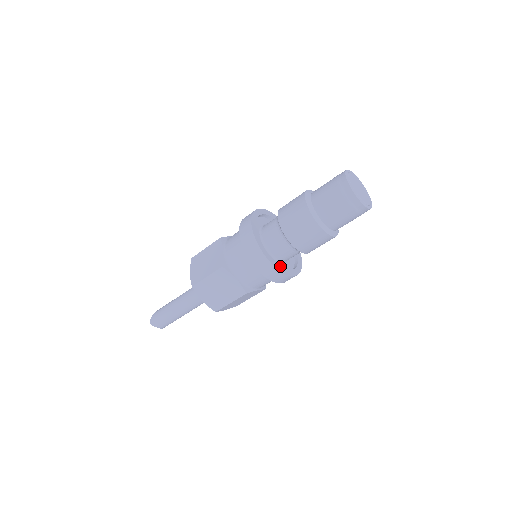
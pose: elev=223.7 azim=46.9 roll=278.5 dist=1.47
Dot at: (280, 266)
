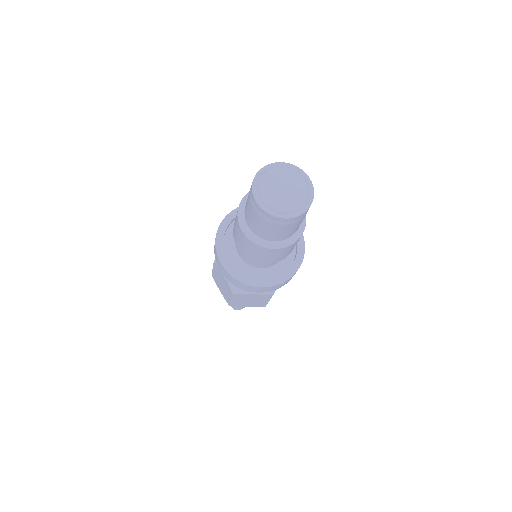
Dot at: (277, 277)
